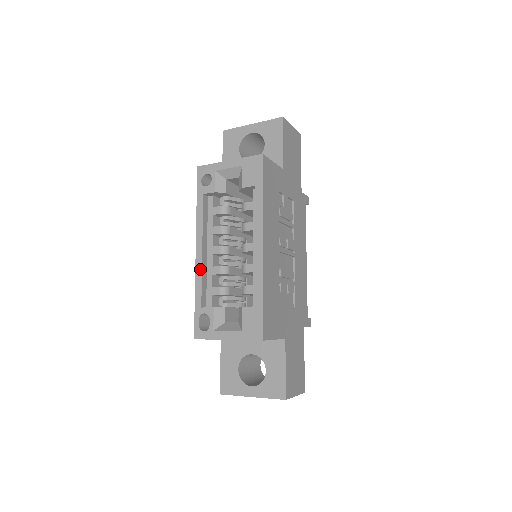
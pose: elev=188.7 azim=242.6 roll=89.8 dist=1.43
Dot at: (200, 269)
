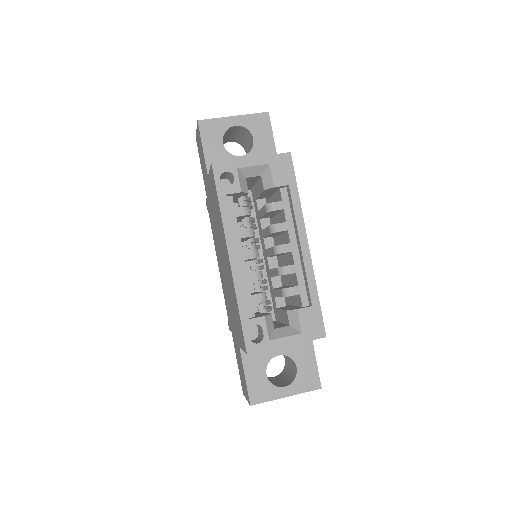
Dot at: (239, 278)
